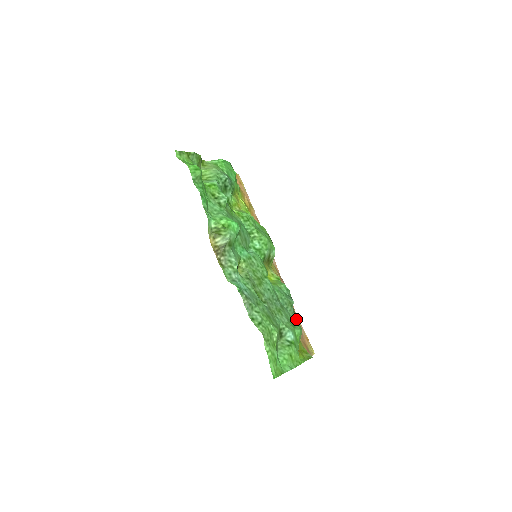
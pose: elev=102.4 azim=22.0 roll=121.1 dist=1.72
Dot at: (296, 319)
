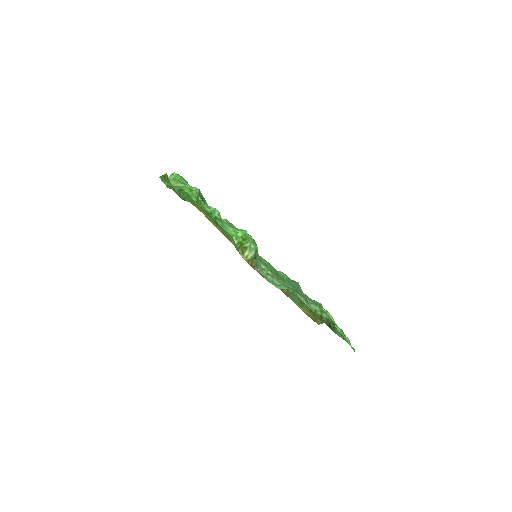
Dot at: occluded
